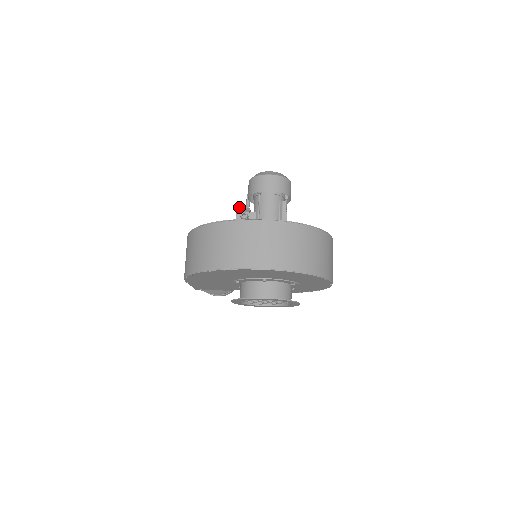
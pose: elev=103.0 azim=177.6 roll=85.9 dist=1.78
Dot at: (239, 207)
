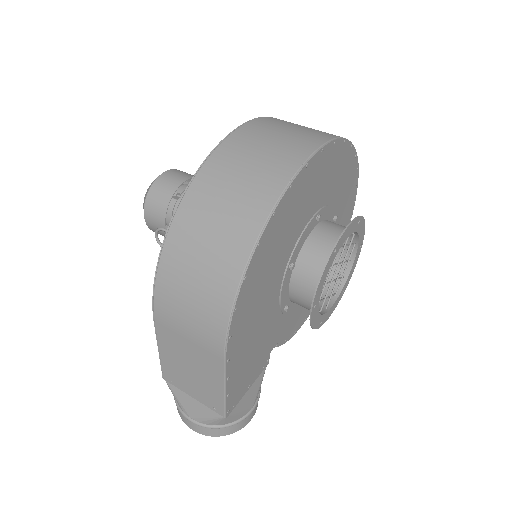
Dot at: occluded
